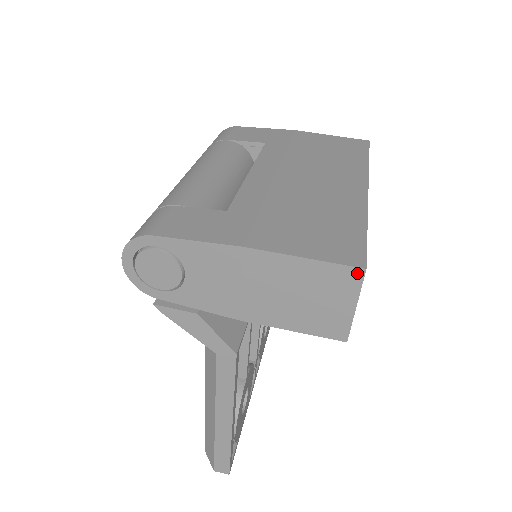
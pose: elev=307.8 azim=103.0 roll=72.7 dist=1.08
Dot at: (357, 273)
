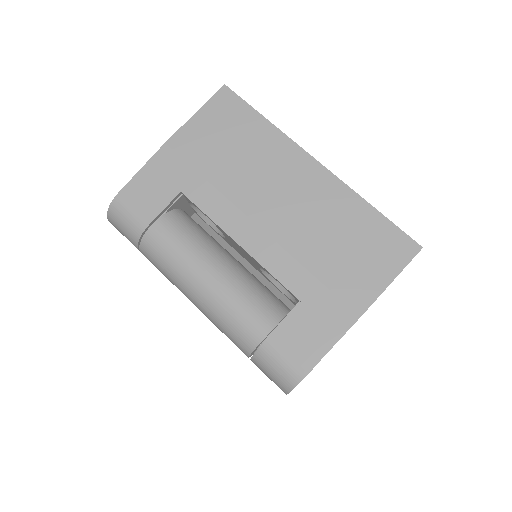
Dot at: occluded
